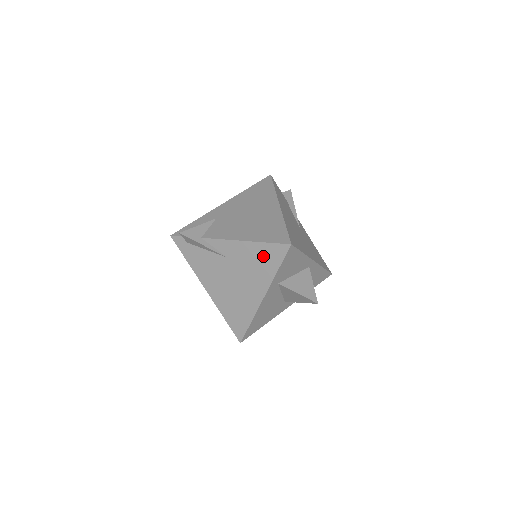
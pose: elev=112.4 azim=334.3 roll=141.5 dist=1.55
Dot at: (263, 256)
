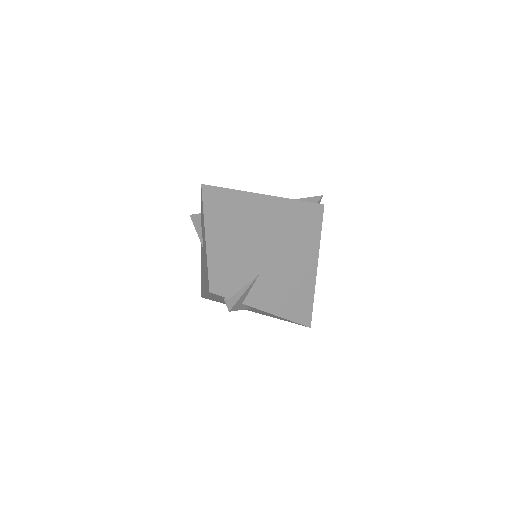
Dot at: occluded
